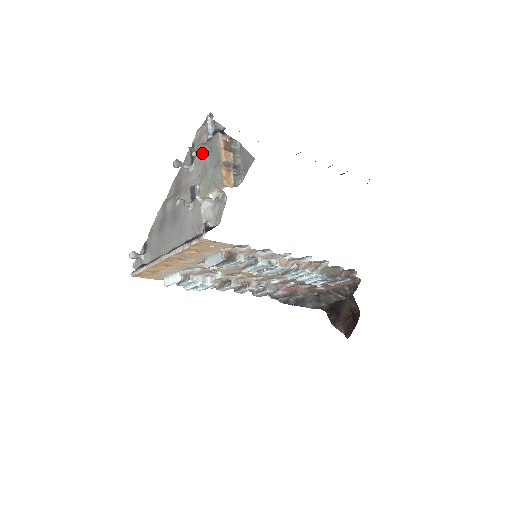
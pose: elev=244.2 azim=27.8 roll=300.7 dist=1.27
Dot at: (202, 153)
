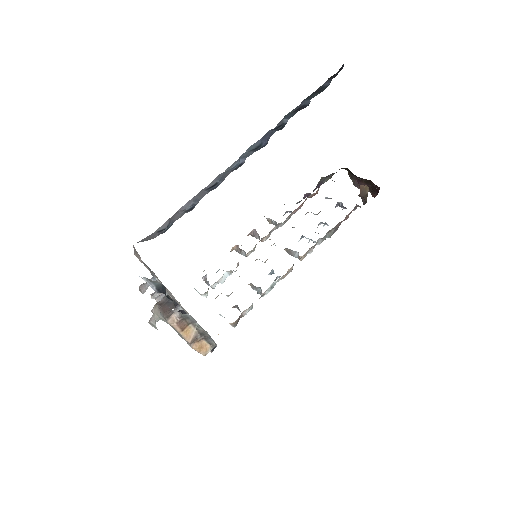
Dot at: (164, 320)
